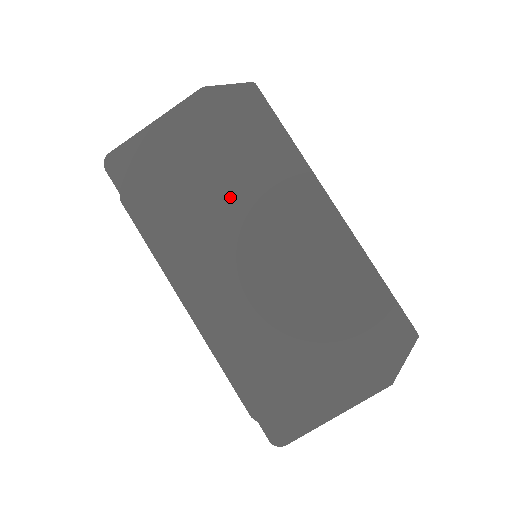
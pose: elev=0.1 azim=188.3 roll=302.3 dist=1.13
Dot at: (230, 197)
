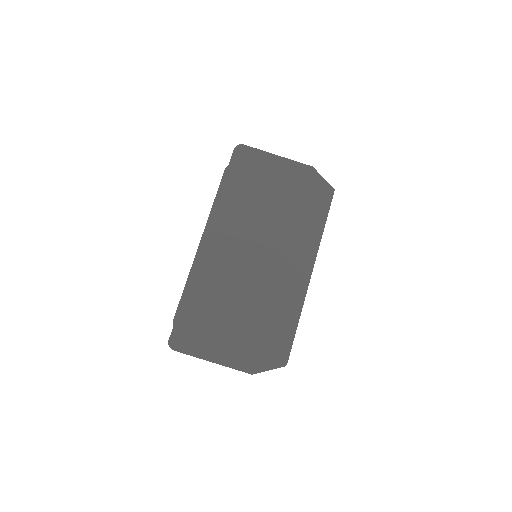
Dot at: (273, 220)
